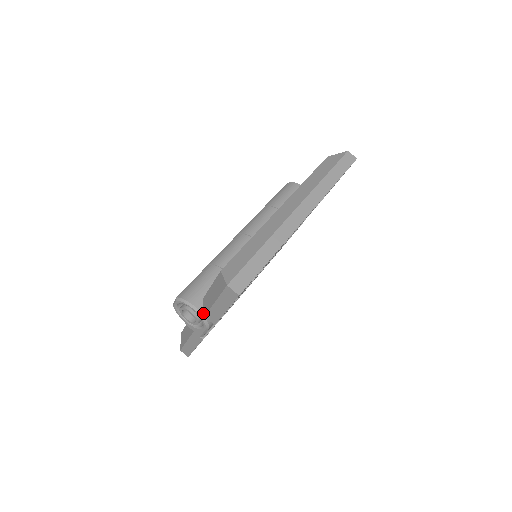
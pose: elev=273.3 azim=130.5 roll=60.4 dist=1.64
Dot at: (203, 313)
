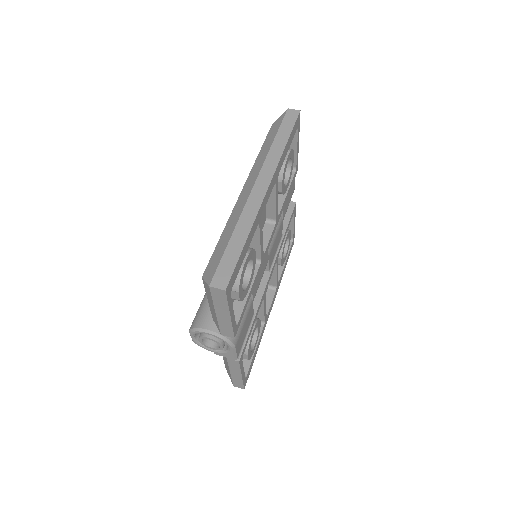
Dot at: (219, 332)
